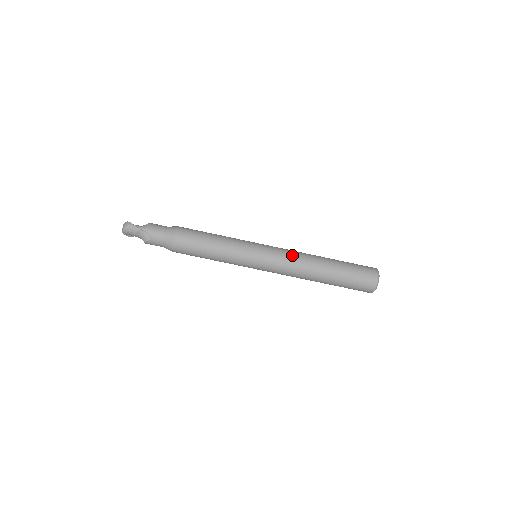
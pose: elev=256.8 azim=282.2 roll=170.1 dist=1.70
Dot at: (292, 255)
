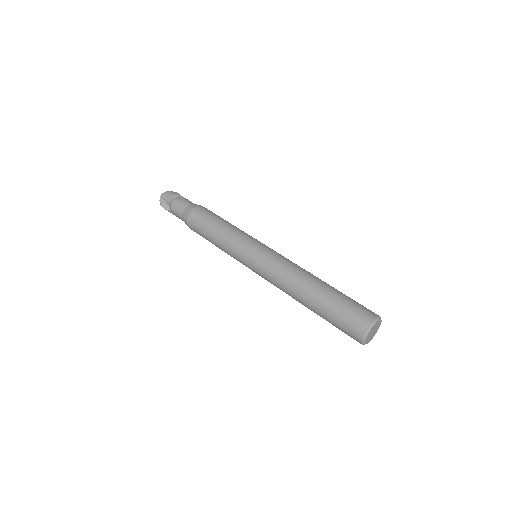
Dot at: occluded
